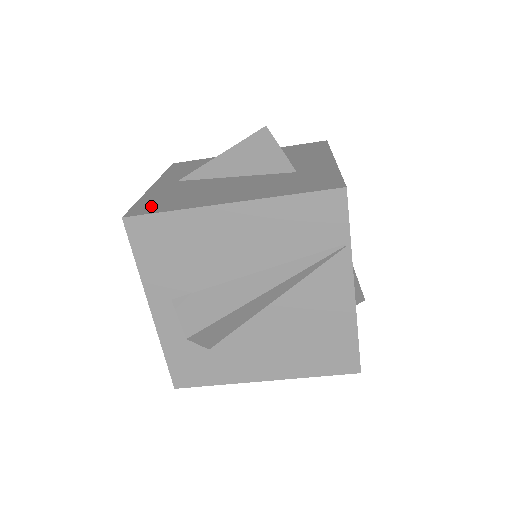
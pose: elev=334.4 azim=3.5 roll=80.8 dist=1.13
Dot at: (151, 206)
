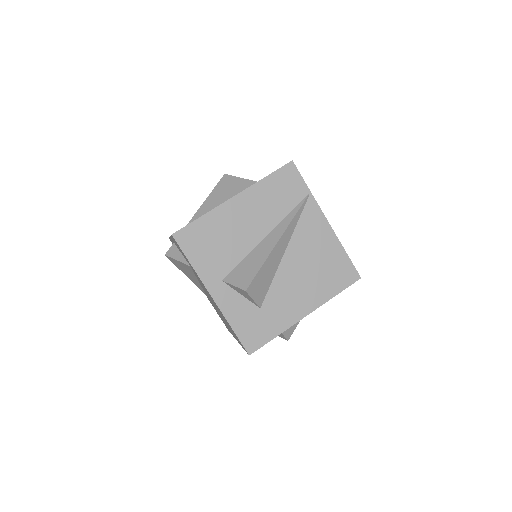
Dot at: occluded
